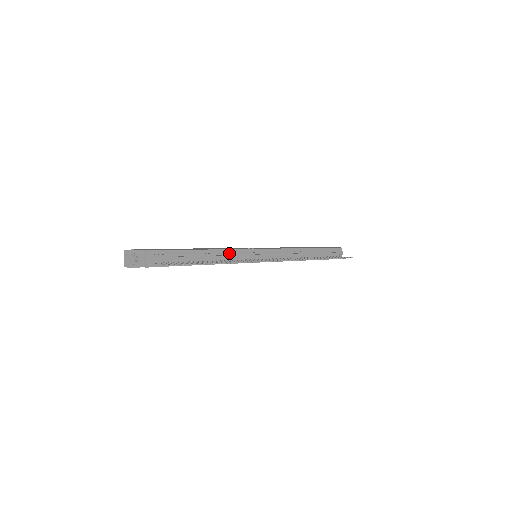
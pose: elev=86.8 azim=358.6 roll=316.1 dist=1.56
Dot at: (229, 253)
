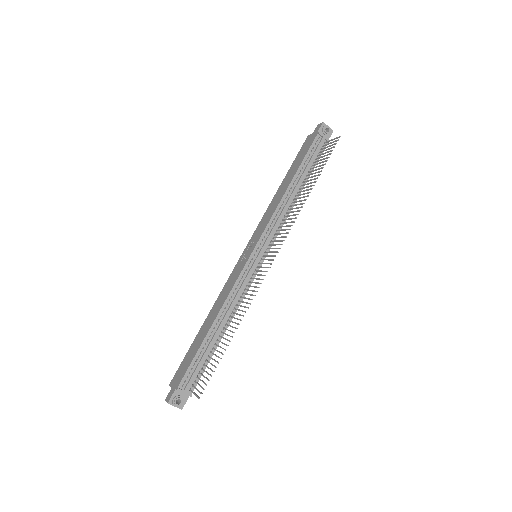
Dot at: (232, 296)
